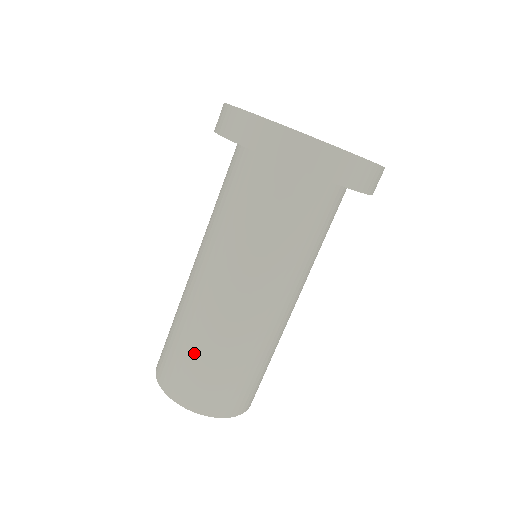
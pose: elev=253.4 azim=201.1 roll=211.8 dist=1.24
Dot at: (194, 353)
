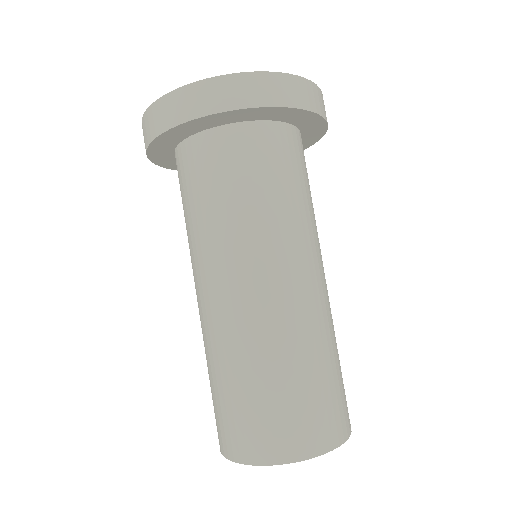
Dot at: (246, 386)
